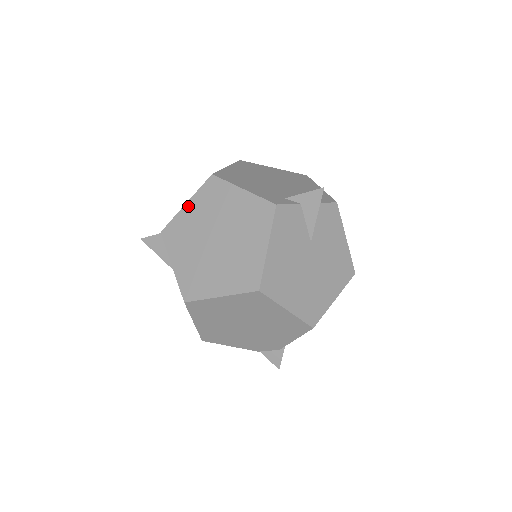
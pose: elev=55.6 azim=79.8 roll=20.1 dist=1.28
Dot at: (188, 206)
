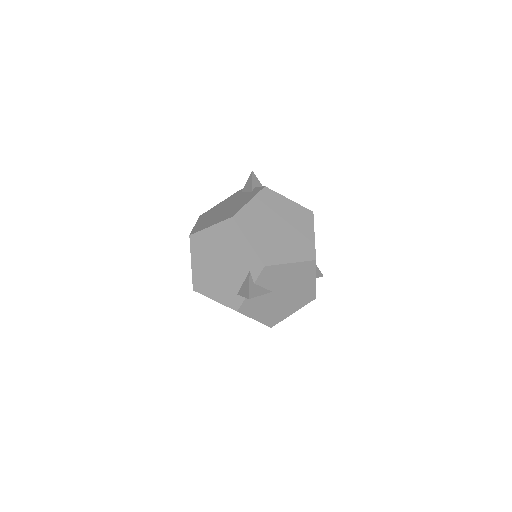
Dot at: occluded
